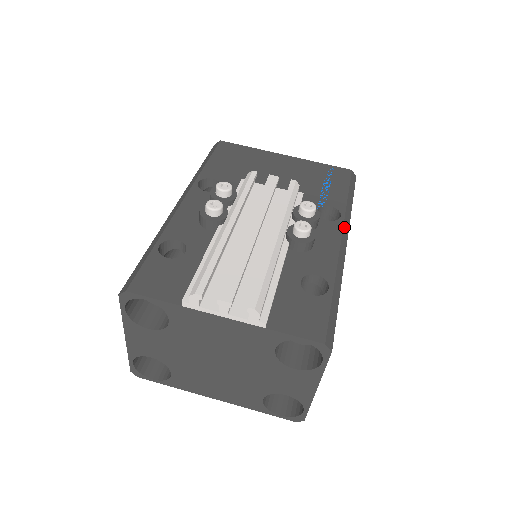
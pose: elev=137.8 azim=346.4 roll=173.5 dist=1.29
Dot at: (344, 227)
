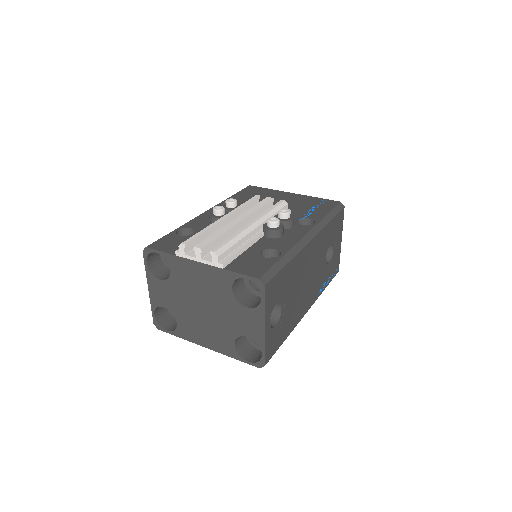
Dot at: (313, 229)
